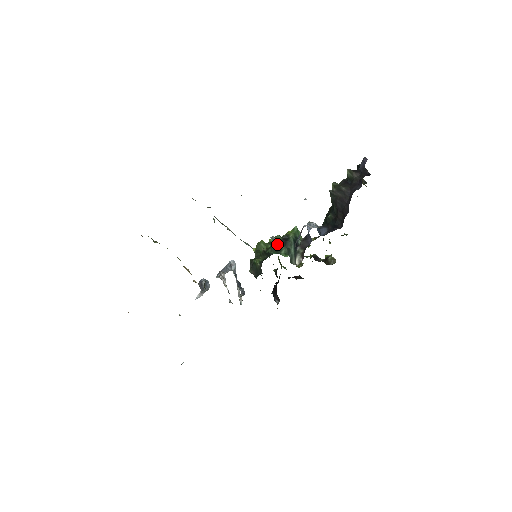
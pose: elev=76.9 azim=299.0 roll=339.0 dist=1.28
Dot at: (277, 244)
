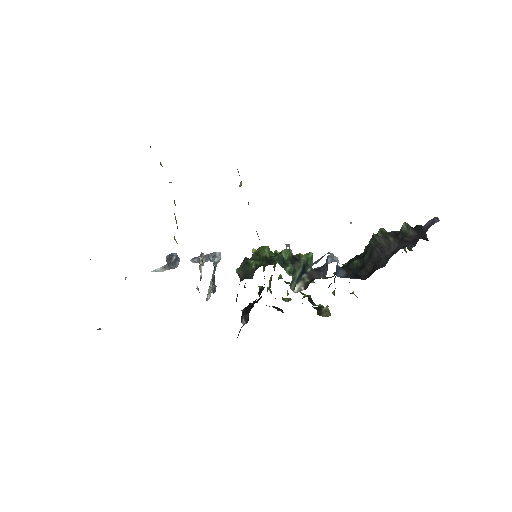
Dot at: (285, 257)
